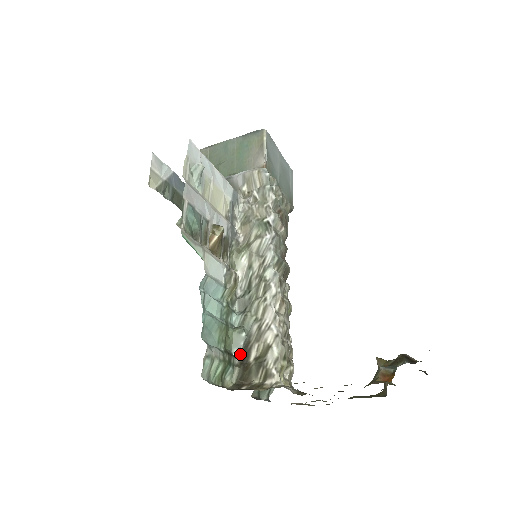
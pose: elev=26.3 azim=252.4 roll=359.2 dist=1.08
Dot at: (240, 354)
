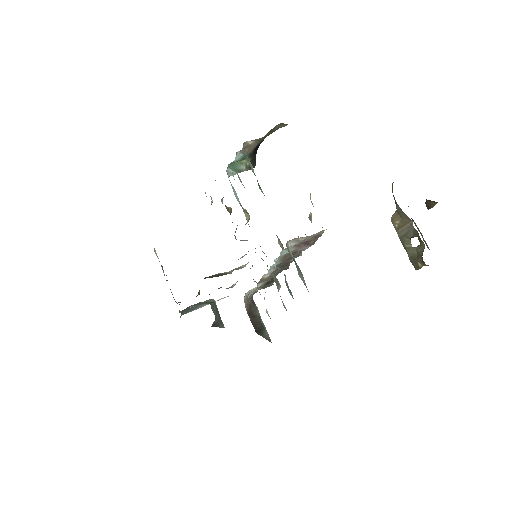
Dot at: occluded
